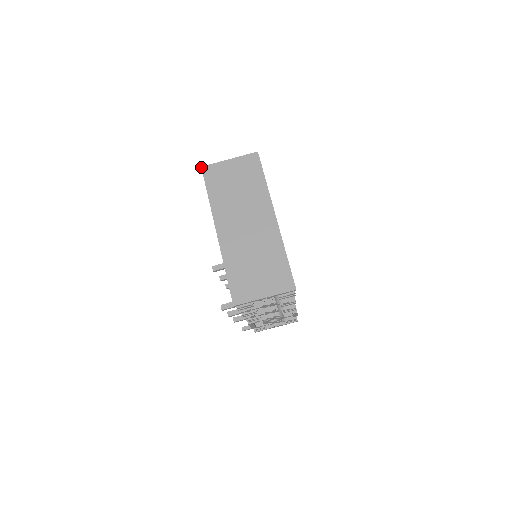
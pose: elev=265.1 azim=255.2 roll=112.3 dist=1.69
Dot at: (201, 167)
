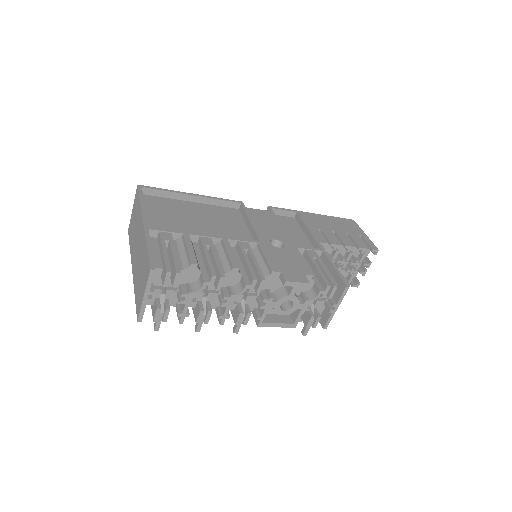
Dot at: (128, 231)
